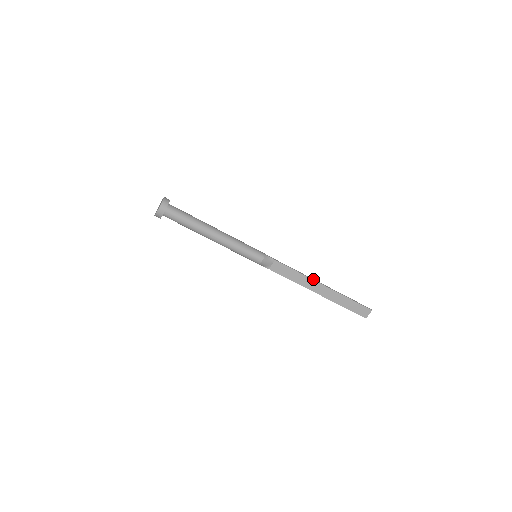
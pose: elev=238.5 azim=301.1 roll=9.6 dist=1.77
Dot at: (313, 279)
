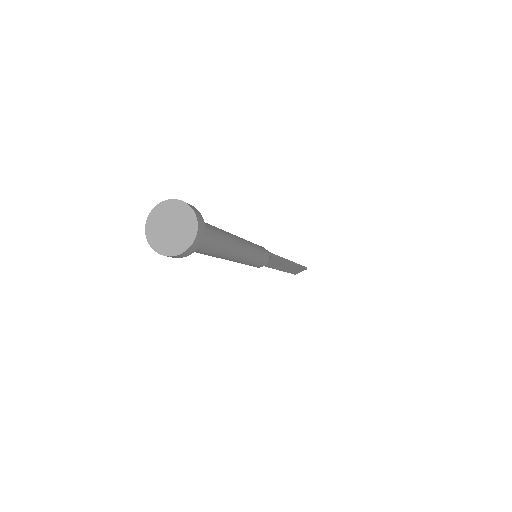
Dot at: (289, 261)
